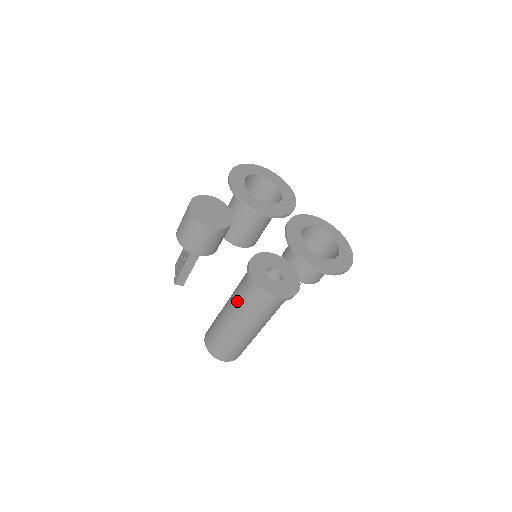
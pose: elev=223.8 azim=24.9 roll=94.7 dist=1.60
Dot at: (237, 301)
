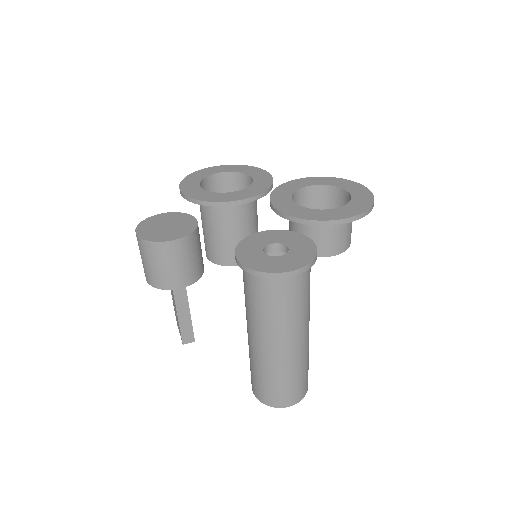
Dot at: (251, 313)
